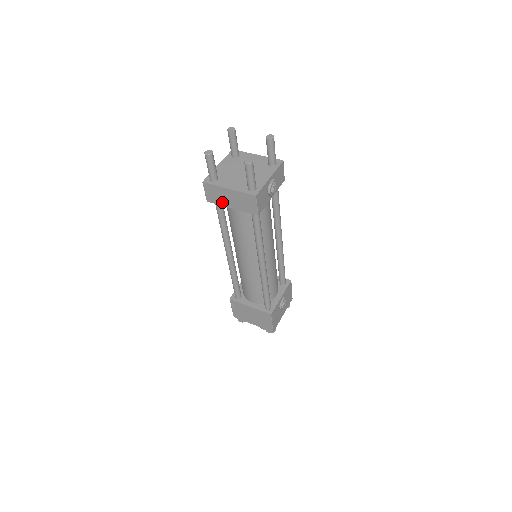
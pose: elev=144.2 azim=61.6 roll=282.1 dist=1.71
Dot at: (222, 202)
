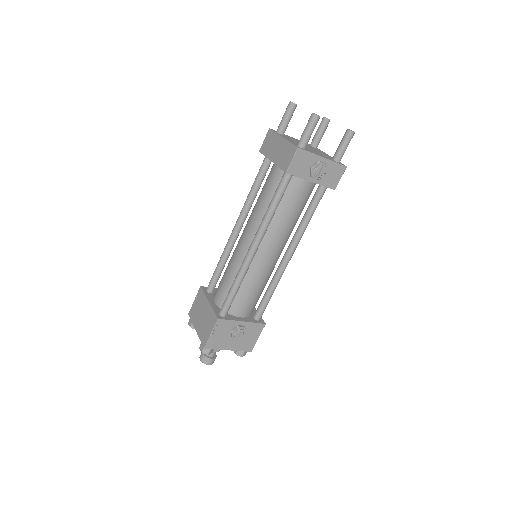
Dot at: (269, 153)
